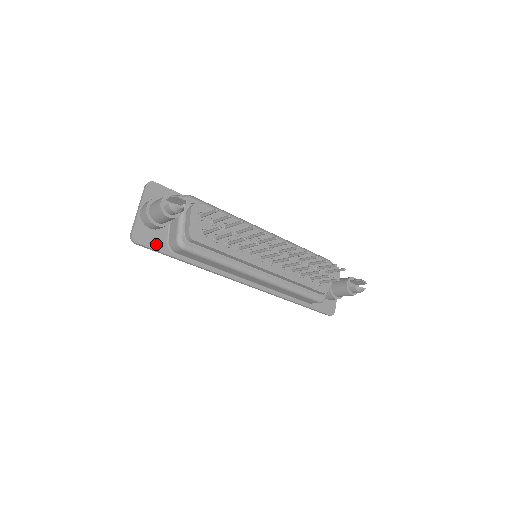
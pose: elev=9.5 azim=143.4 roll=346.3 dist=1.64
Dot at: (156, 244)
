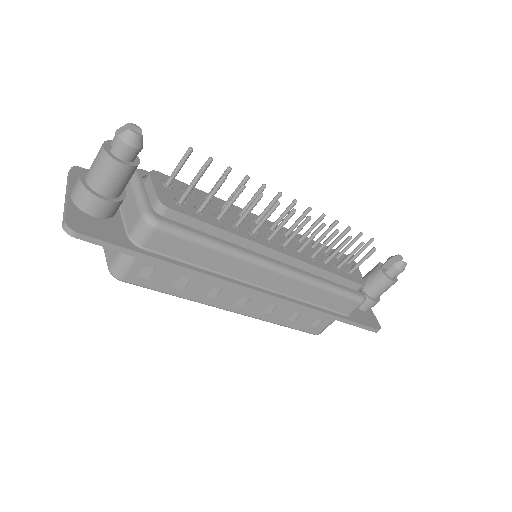
Dot at: (109, 236)
